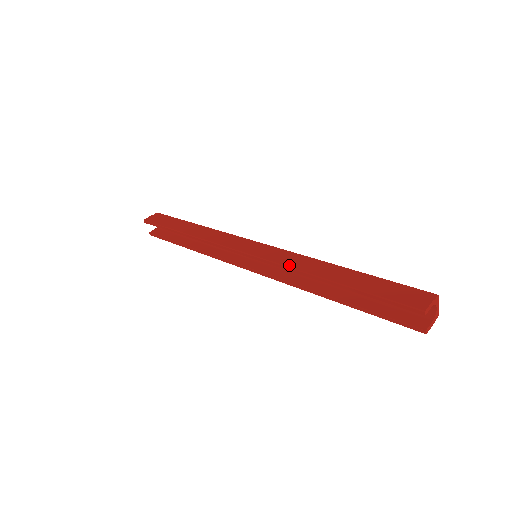
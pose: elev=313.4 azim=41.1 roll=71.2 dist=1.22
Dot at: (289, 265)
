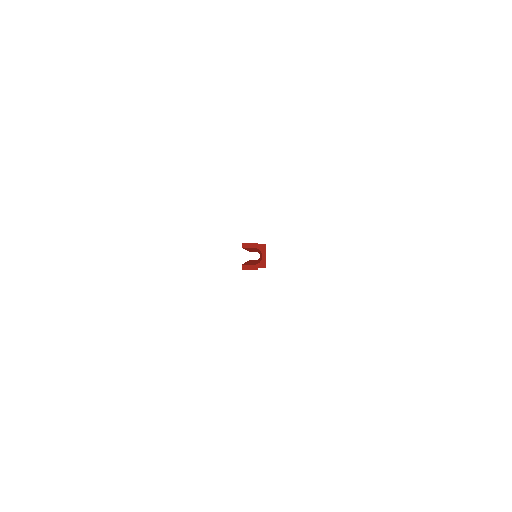
Dot at: occluded
